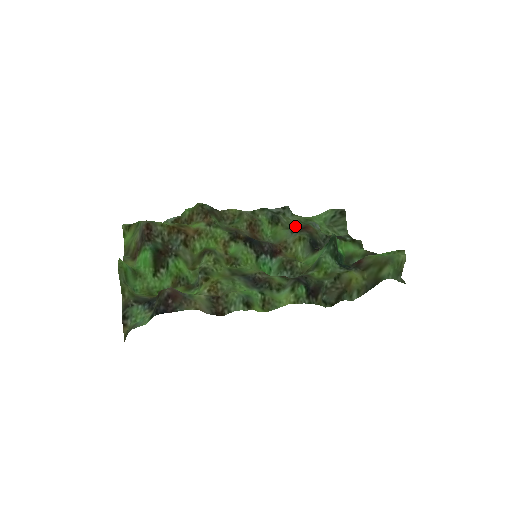
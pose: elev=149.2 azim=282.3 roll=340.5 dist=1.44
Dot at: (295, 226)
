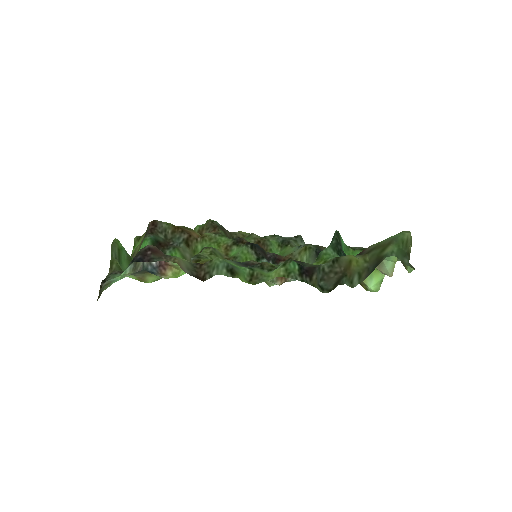
Dot at: occluded
